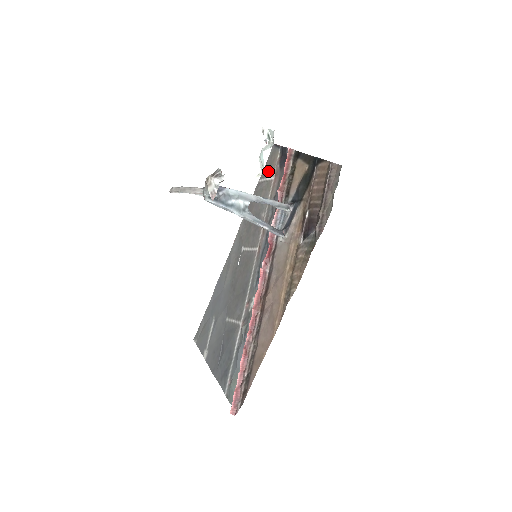
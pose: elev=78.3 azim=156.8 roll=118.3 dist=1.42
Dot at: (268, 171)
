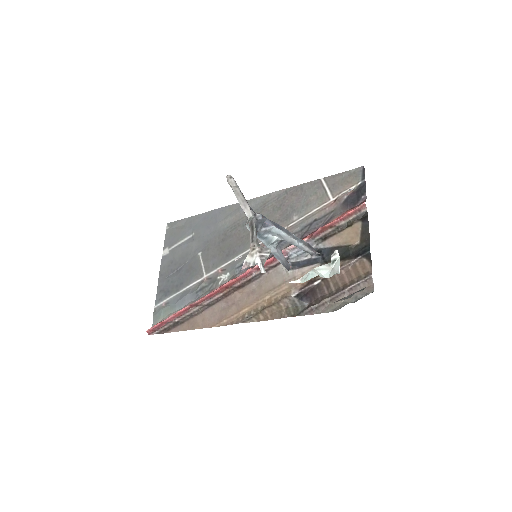
Dot at: (335, 185)
